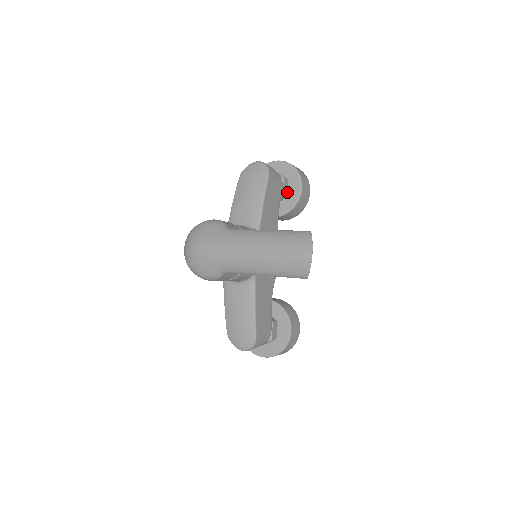
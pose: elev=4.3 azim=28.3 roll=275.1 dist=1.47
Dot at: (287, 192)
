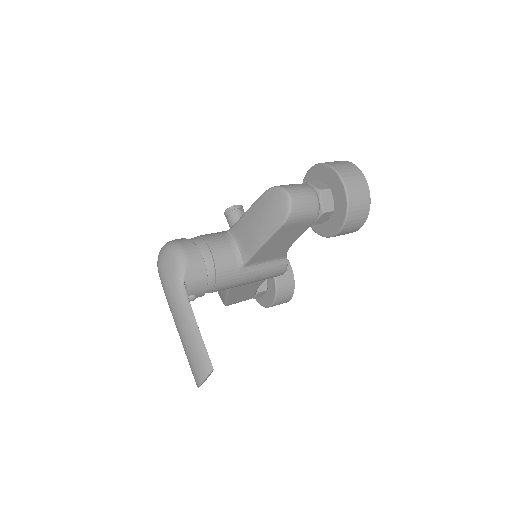
Dot at: (326, 220)
